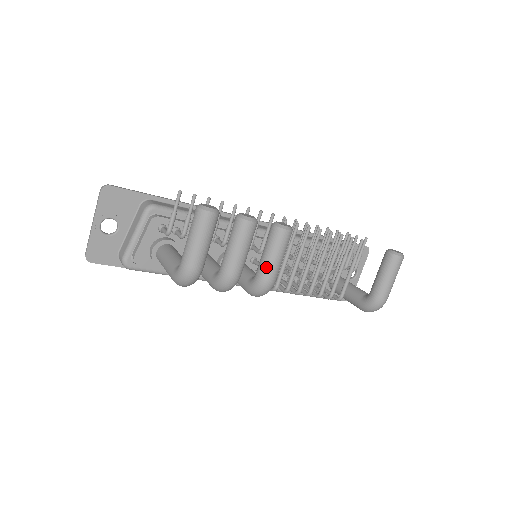
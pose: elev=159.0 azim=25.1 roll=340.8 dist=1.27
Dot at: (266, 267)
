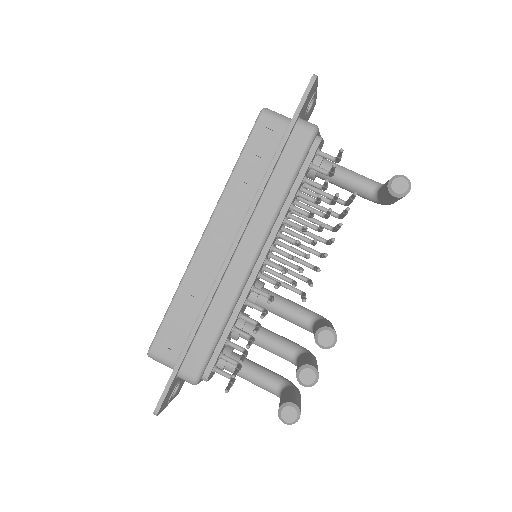
Dot at: occluded
